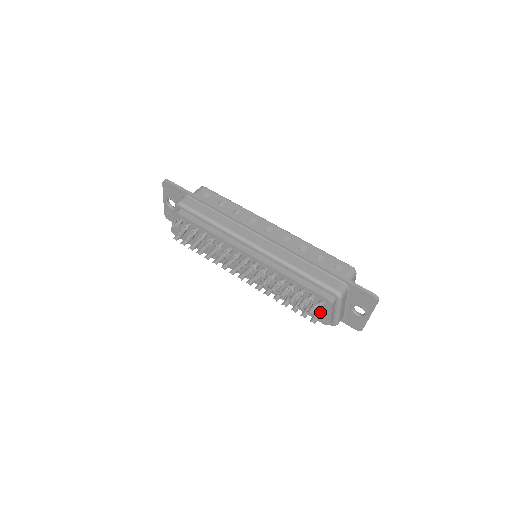
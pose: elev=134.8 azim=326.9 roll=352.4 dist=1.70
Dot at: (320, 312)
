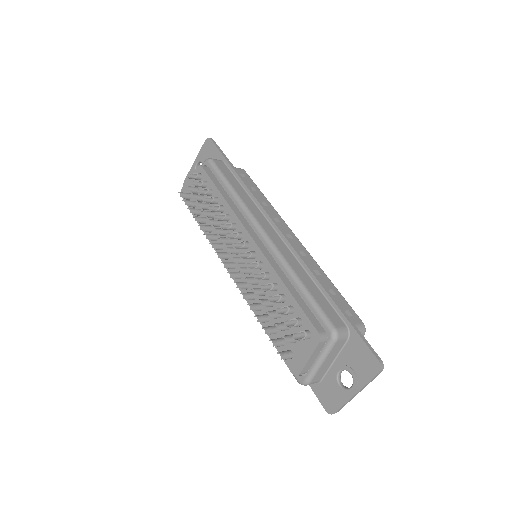
Dot at: (296, 350)
